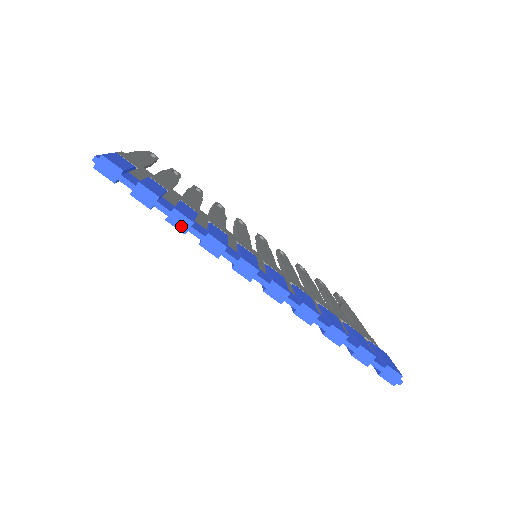
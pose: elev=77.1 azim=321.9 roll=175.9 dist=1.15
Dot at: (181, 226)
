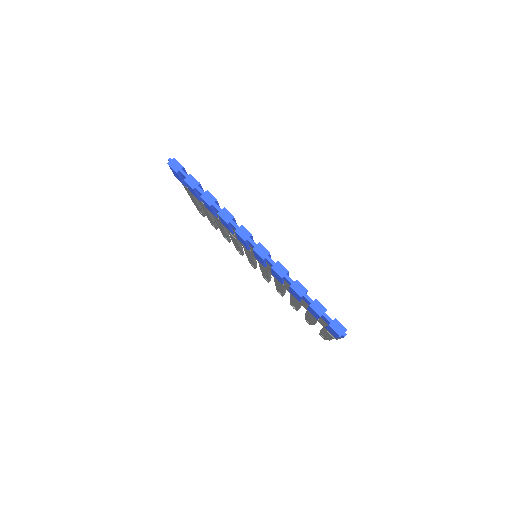
Dot at: (209, 201)
